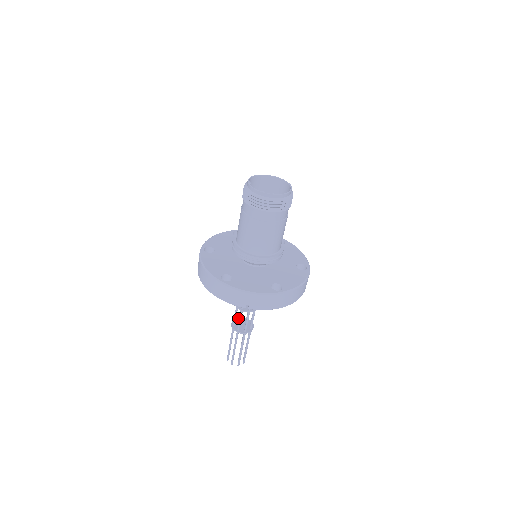
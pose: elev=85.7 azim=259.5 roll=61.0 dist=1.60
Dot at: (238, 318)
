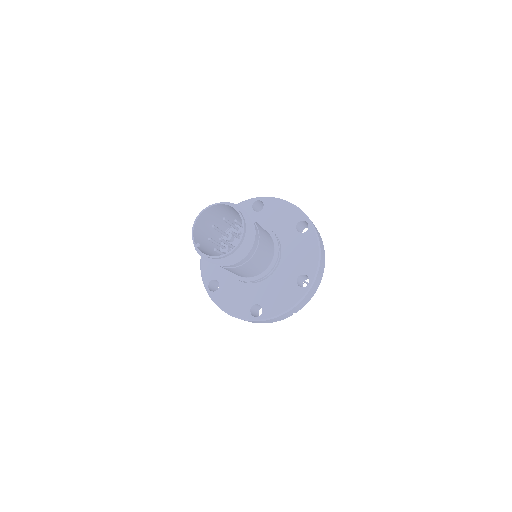
Dot at: occluded
